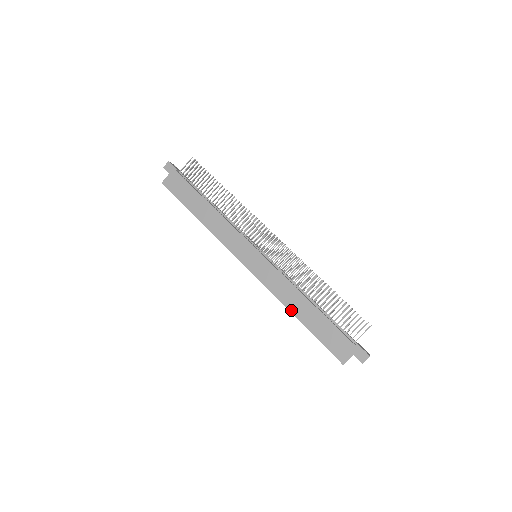
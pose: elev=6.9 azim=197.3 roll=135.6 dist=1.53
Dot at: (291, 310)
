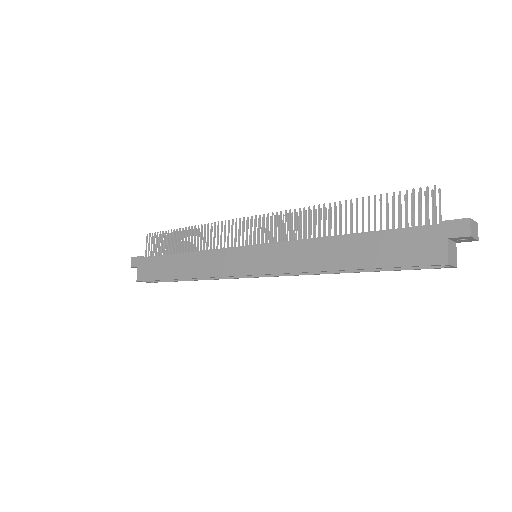
Dot at: (329, 268)
